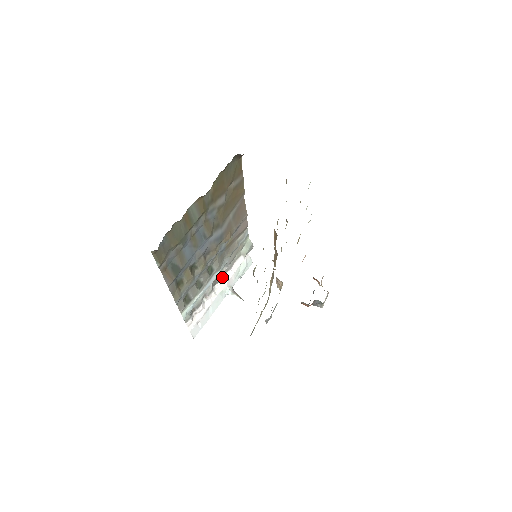
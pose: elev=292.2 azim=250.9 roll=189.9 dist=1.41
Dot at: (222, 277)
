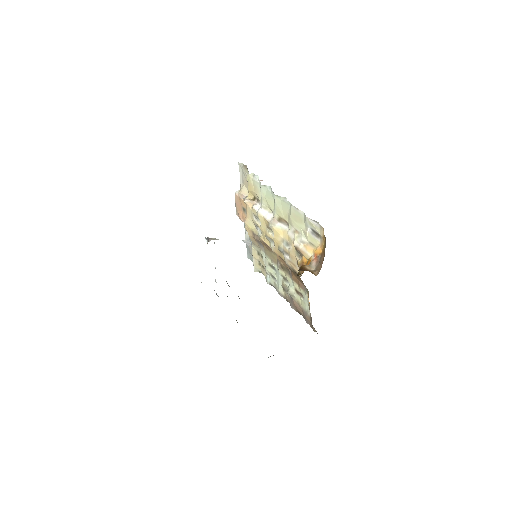
Dot at: occluded
